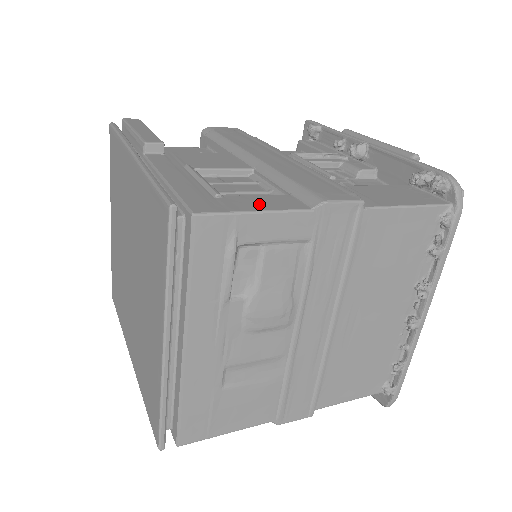
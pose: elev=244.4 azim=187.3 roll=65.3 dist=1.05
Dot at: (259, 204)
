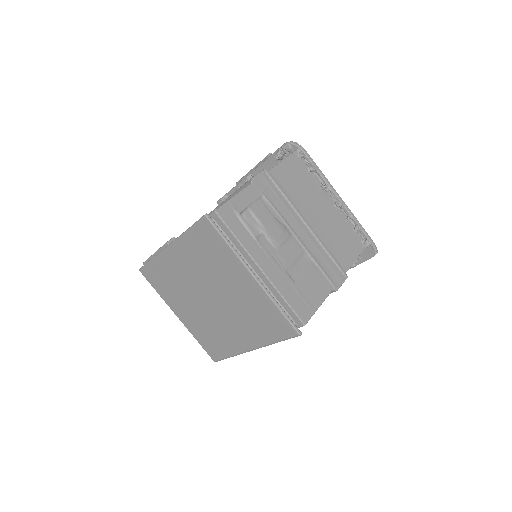
Dot at: occluded
